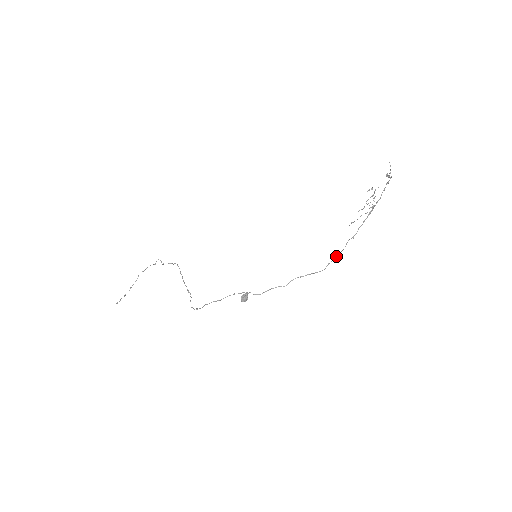
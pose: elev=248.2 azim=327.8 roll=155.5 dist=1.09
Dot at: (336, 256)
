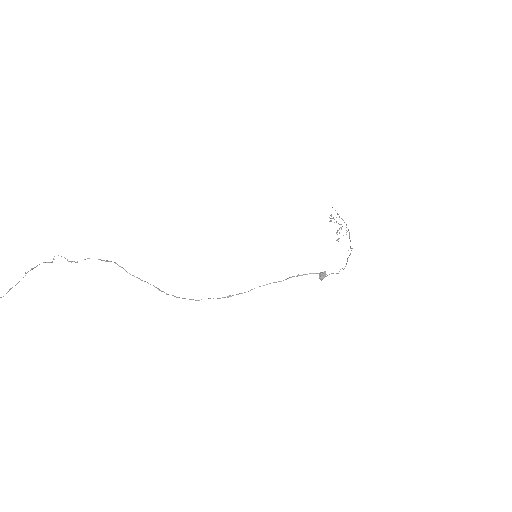
Dot at: (347, 260)
